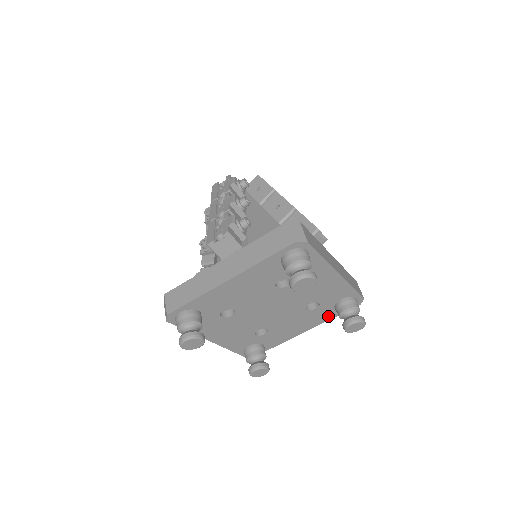
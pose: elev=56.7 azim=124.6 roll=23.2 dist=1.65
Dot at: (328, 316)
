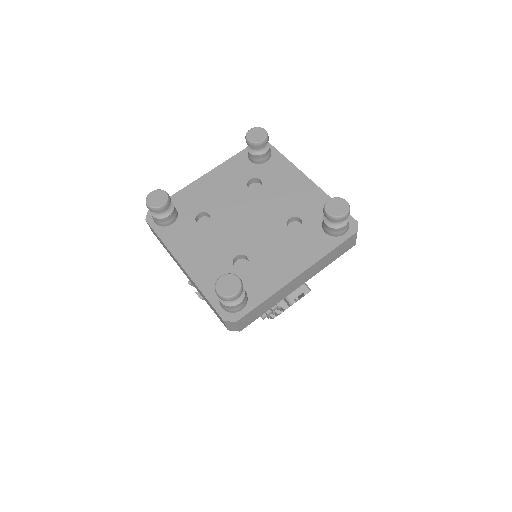
Dot at: (321, 247)
